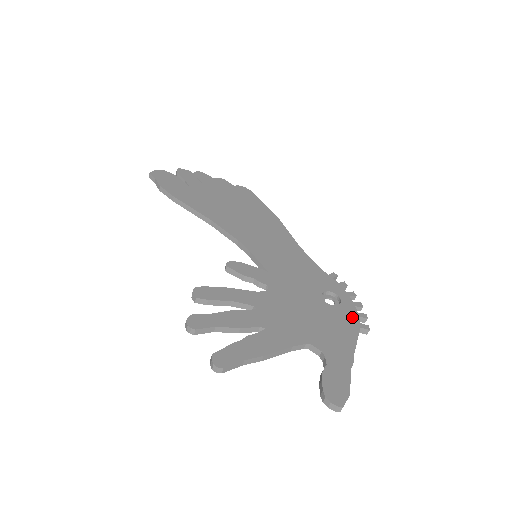
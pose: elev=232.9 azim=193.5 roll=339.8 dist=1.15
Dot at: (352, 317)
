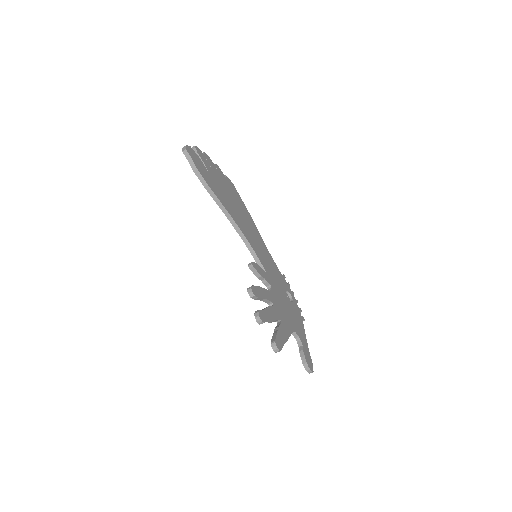
Dot at: (298, 311)
